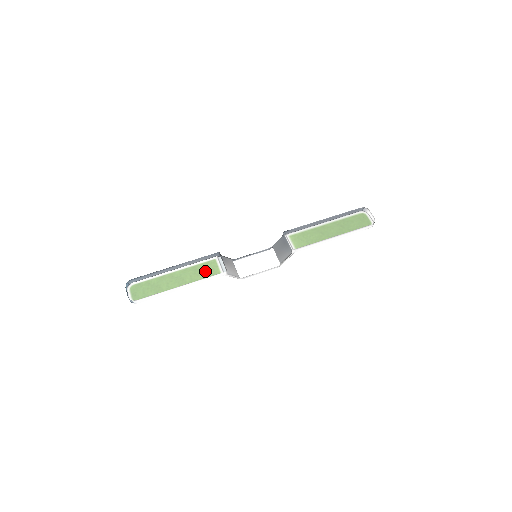
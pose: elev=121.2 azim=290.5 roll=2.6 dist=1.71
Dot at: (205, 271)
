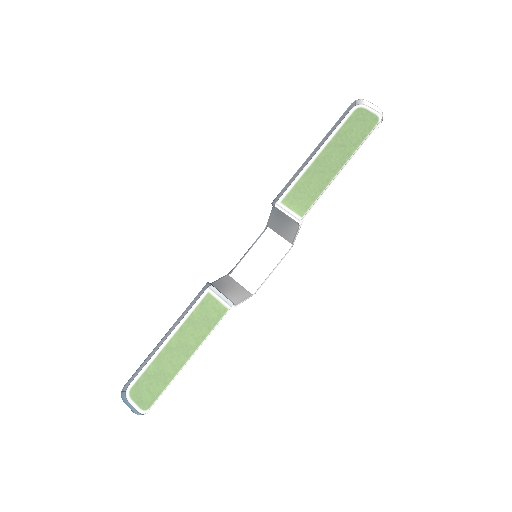
Dot at: (206, 317)
